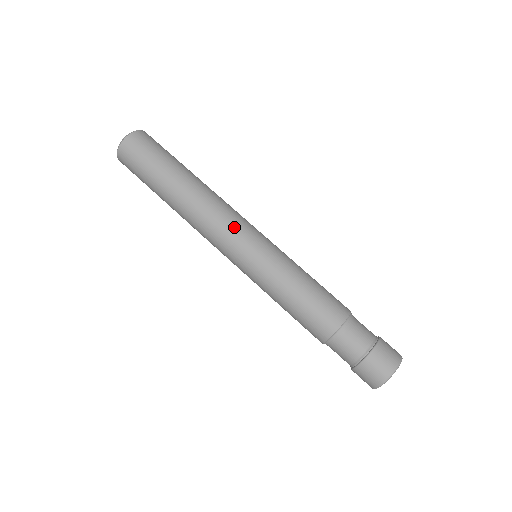
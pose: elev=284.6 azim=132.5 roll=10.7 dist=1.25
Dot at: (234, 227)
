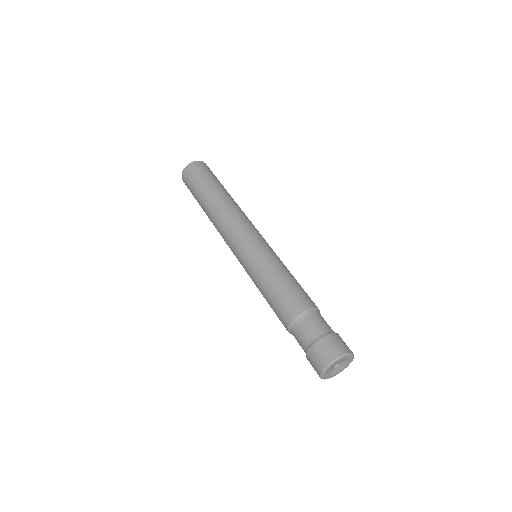
Dot at: (235, 233)
